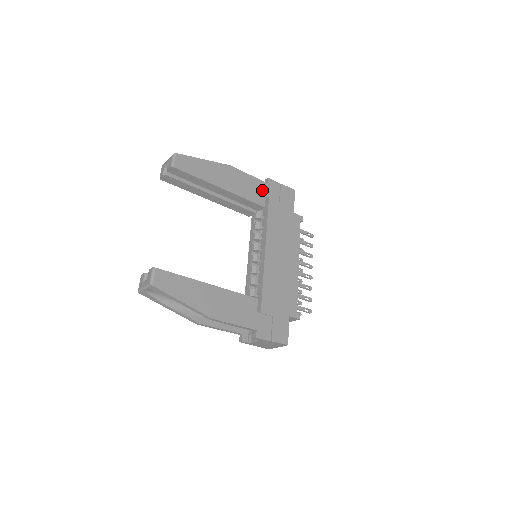
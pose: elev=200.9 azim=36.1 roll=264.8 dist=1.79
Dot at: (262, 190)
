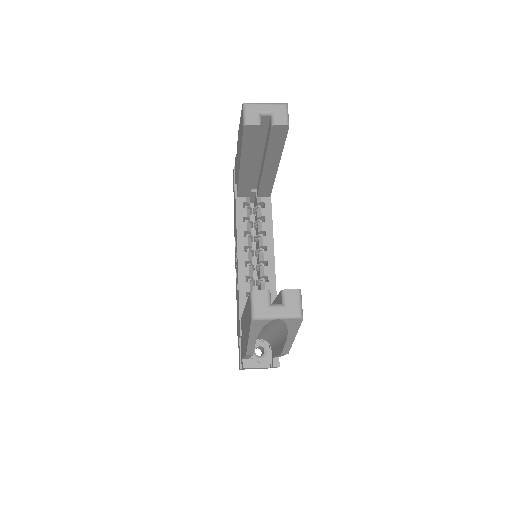
Dot at: occluded
